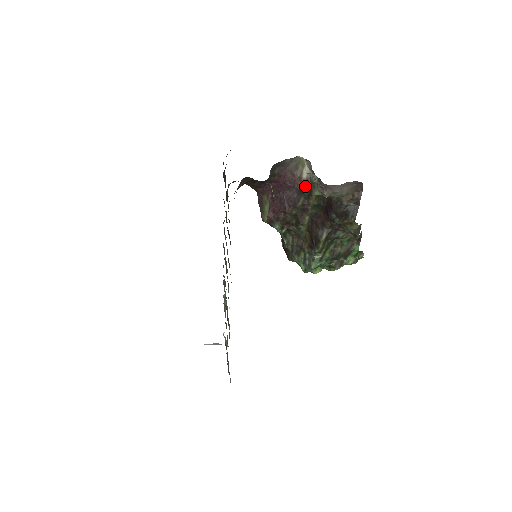
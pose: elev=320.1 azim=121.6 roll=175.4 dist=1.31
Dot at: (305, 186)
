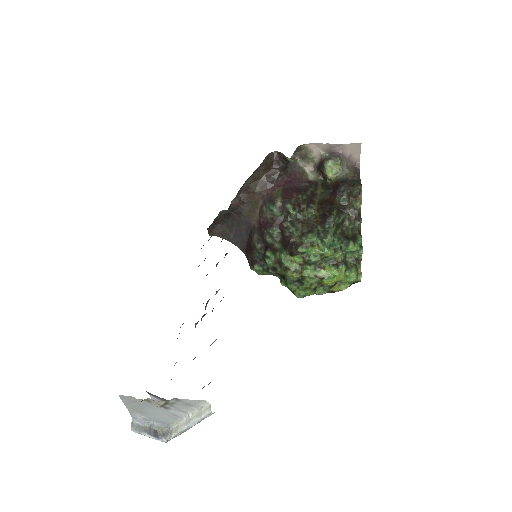
Dot at: (312, 183)
